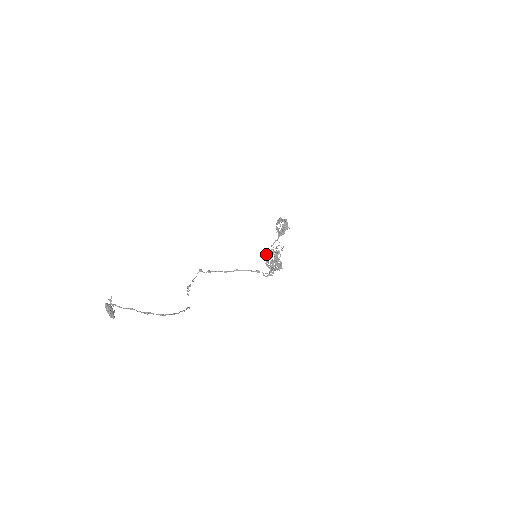
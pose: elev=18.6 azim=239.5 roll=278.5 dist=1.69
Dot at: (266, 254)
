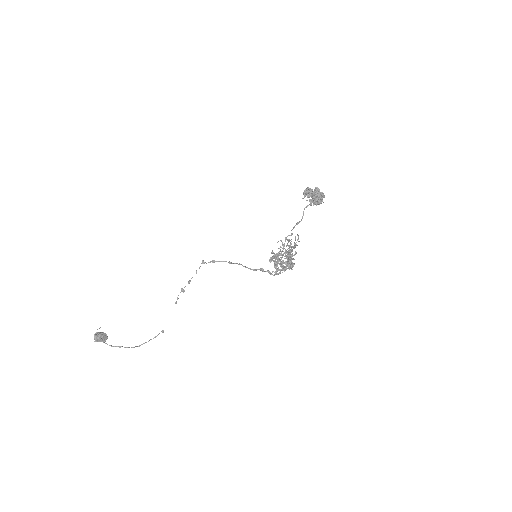
Dot at: (271, 252)
